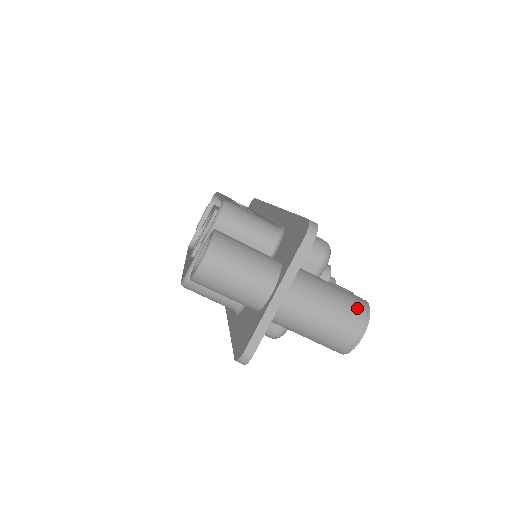
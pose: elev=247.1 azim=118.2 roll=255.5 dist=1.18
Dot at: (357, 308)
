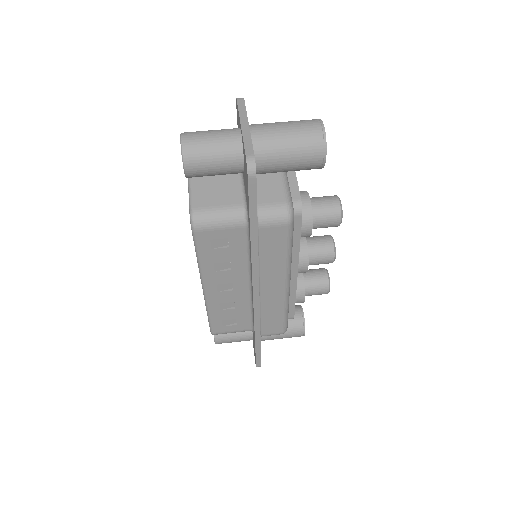
Dot at: occluded
